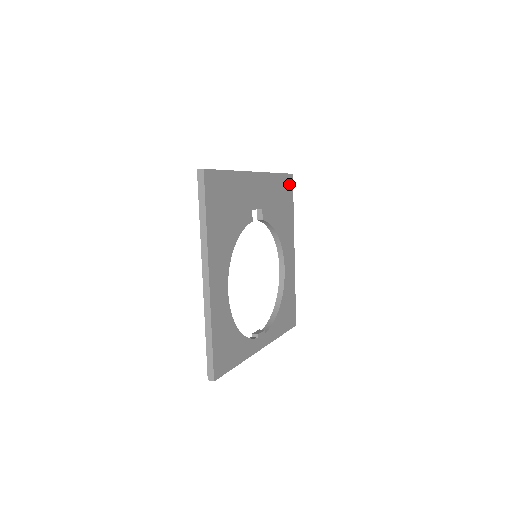
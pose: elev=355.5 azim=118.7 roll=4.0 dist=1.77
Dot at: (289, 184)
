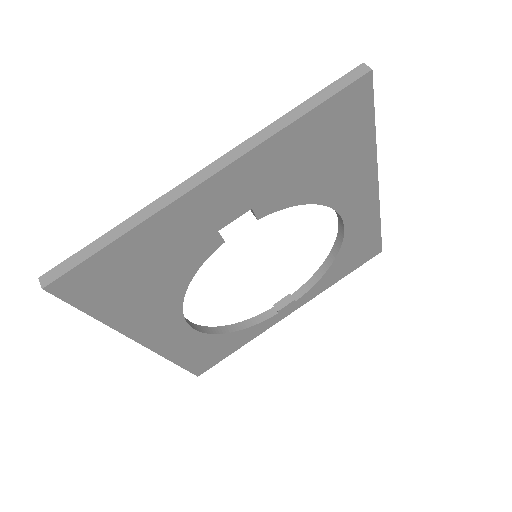
Dot at: (355, 101)
